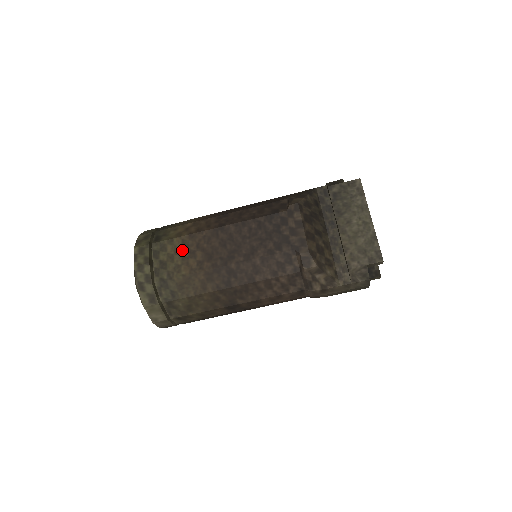
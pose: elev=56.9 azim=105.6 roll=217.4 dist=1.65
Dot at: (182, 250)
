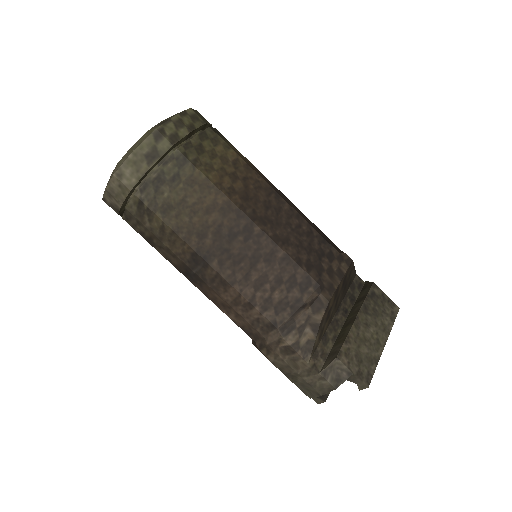
Dot at: (229, 163)
